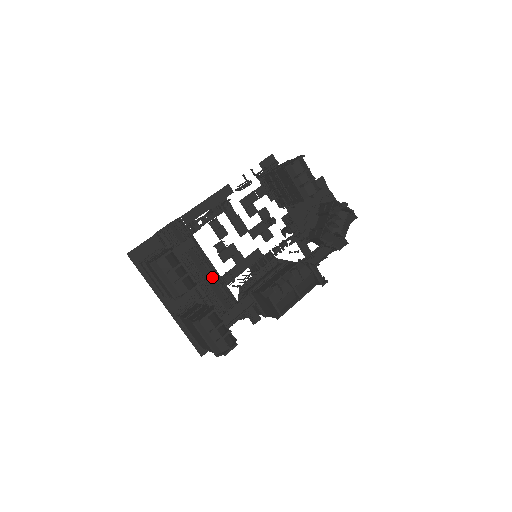
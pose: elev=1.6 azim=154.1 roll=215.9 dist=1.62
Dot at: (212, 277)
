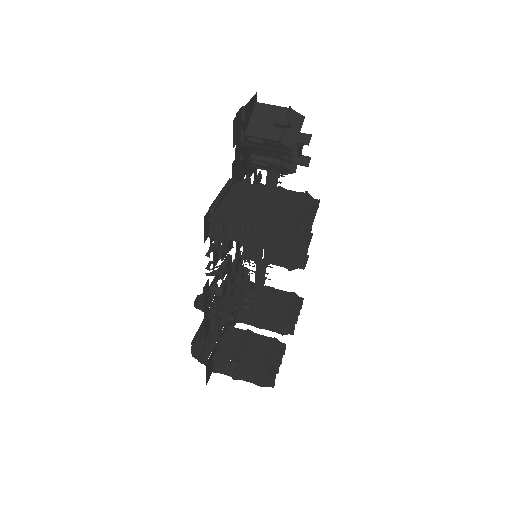
Dot at: occluded
